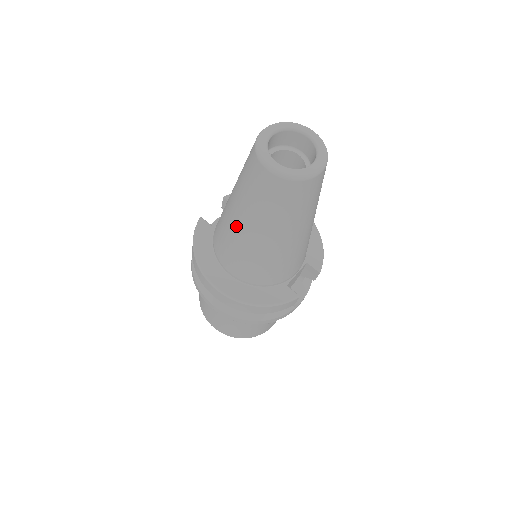
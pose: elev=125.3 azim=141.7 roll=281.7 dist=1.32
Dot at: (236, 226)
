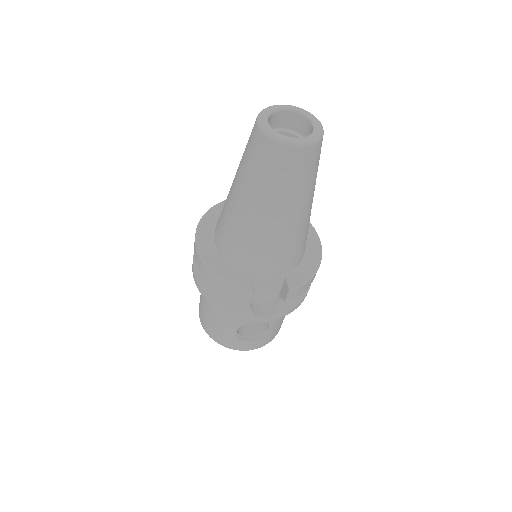
Dot at: (231, 186)
